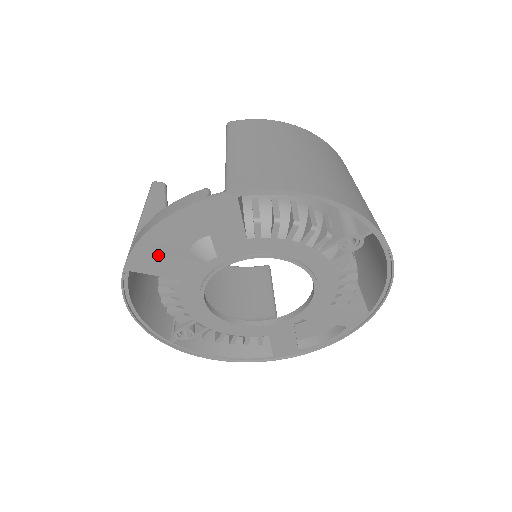
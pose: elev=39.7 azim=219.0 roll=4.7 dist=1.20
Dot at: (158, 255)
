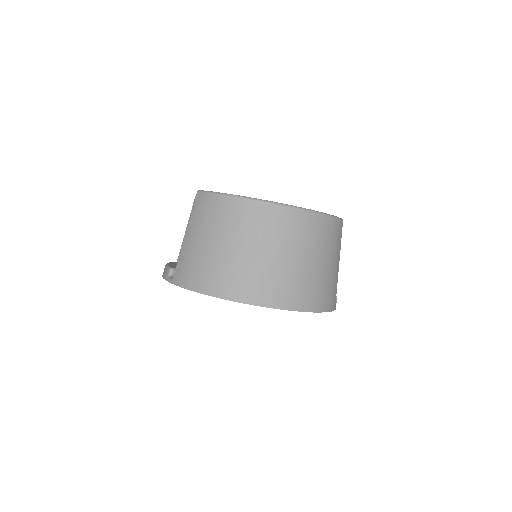
Dot at: occluded
